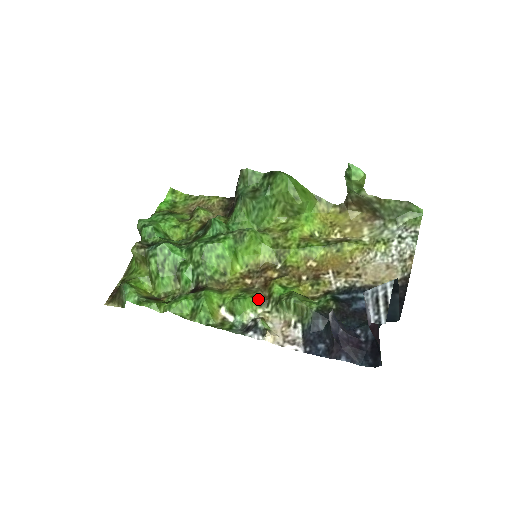
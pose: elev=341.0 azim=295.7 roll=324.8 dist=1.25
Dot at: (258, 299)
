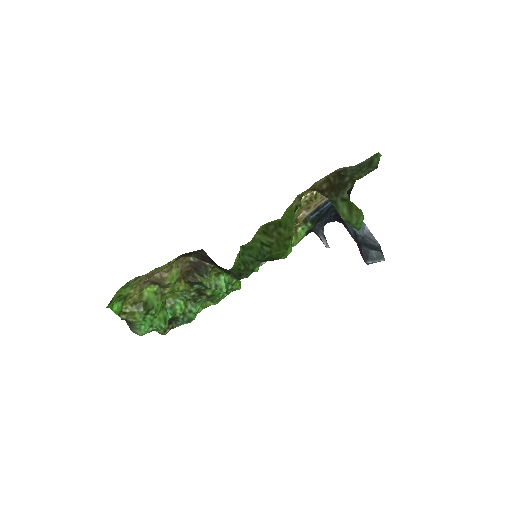
Dot at: occluded
